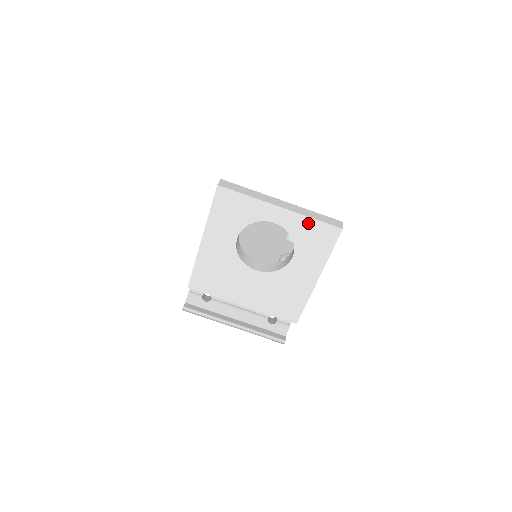
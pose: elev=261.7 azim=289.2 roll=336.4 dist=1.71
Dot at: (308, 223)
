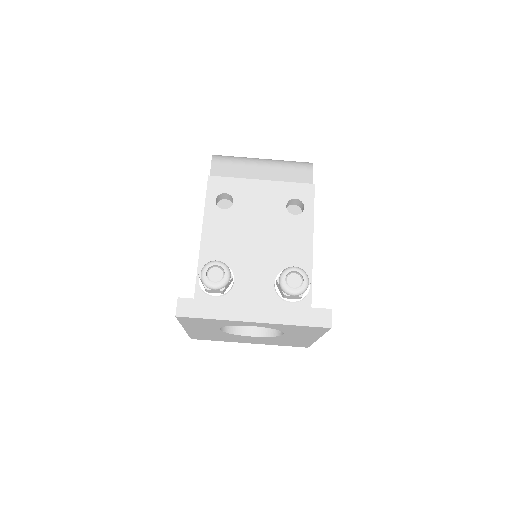
Dot at: (290, 326)
